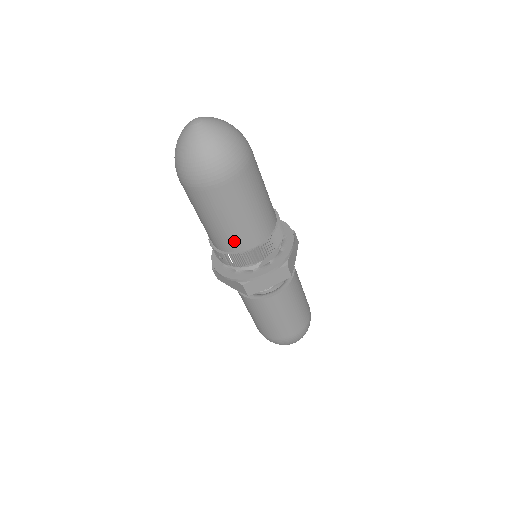
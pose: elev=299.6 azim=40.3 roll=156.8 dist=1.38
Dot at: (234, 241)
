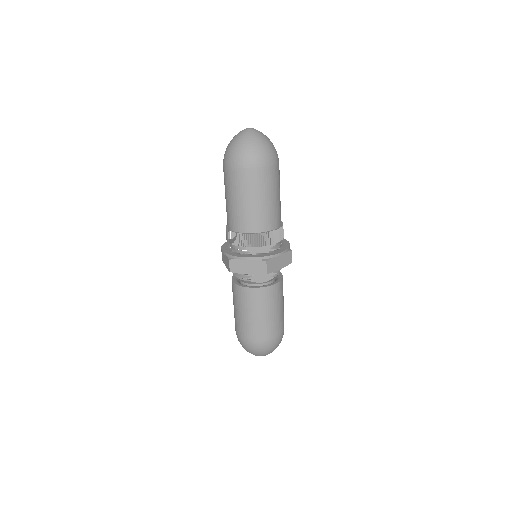
Dot at: (237, 221)
